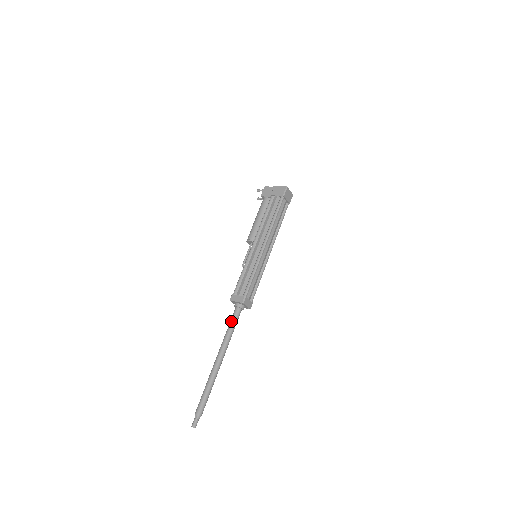
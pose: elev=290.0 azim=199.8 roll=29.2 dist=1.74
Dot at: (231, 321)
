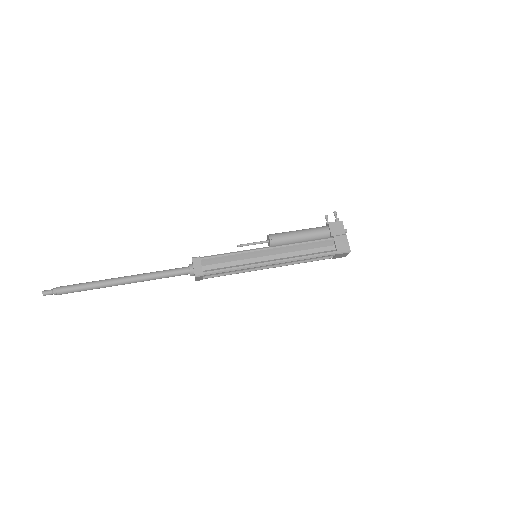
Dot at: (171, 271)
